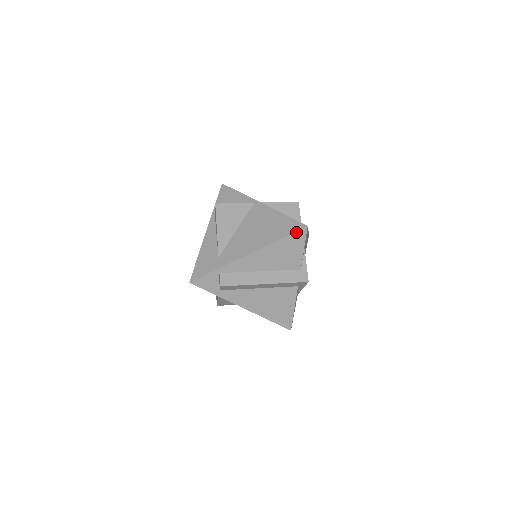
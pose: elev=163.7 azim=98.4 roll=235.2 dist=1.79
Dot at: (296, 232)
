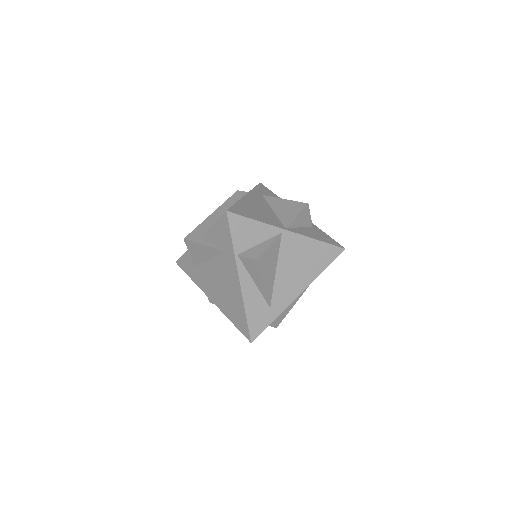
Dot at: occluded
